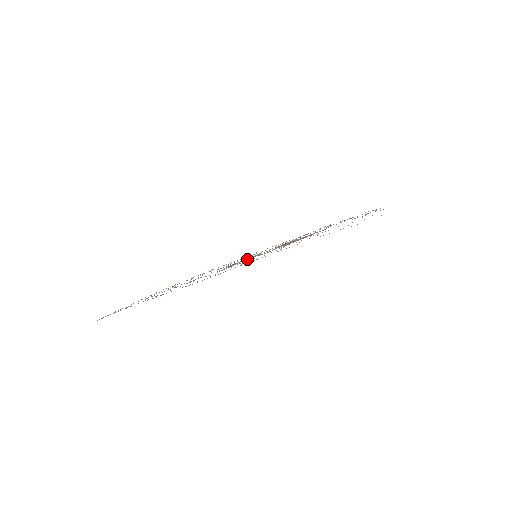
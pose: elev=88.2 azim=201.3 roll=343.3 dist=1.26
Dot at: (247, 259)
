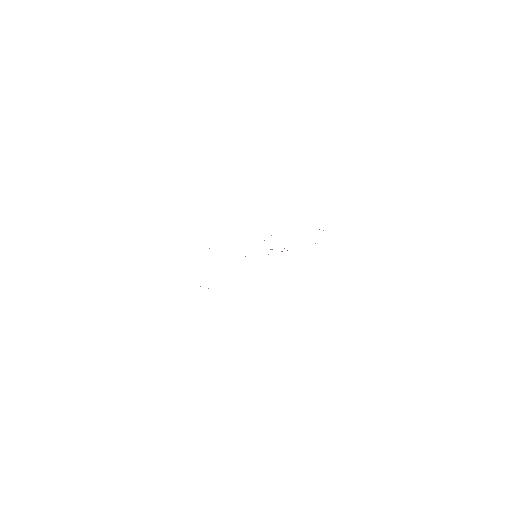
Dot at: occluded
